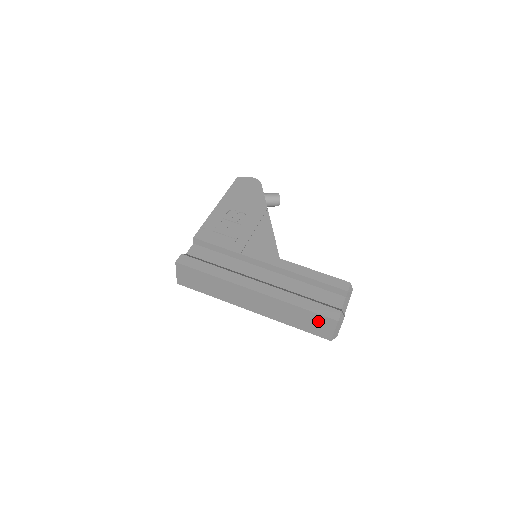
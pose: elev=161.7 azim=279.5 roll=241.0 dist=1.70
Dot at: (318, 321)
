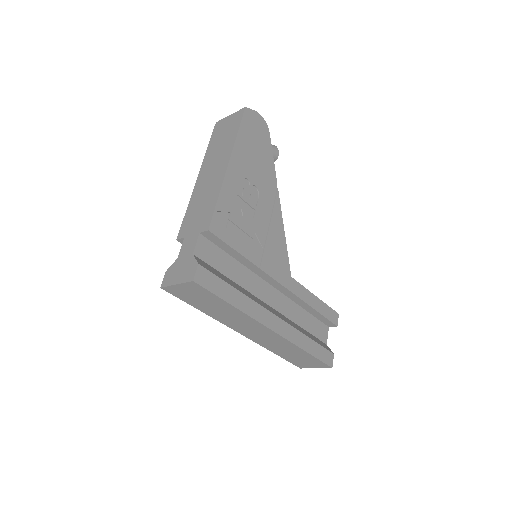
Dot at: (311, 361)
